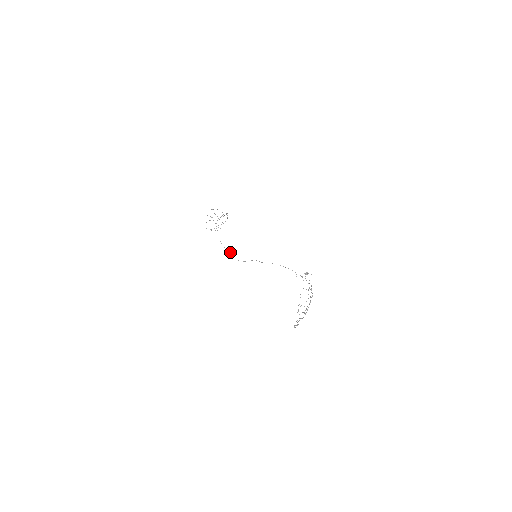
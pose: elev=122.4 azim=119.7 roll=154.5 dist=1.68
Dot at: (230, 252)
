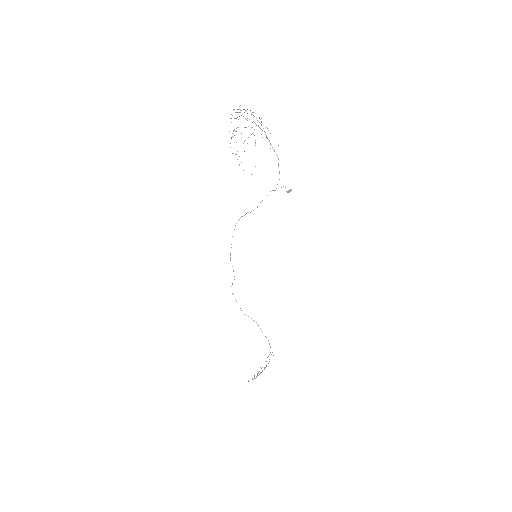
Dot at: occluded
